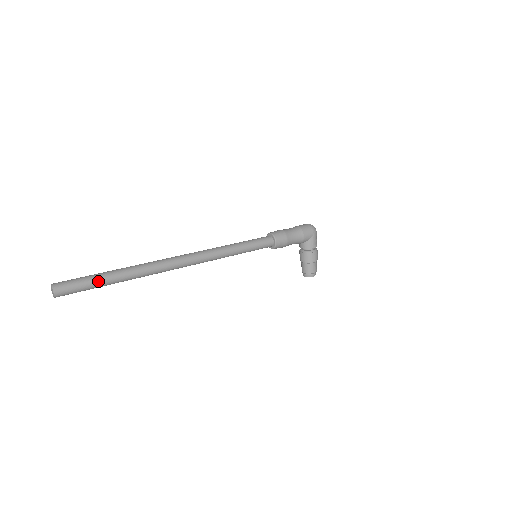
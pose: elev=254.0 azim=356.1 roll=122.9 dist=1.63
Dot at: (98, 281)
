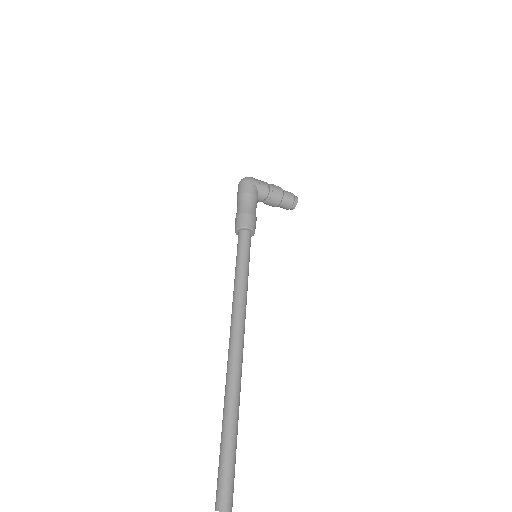
Dot at: (229, 453)
